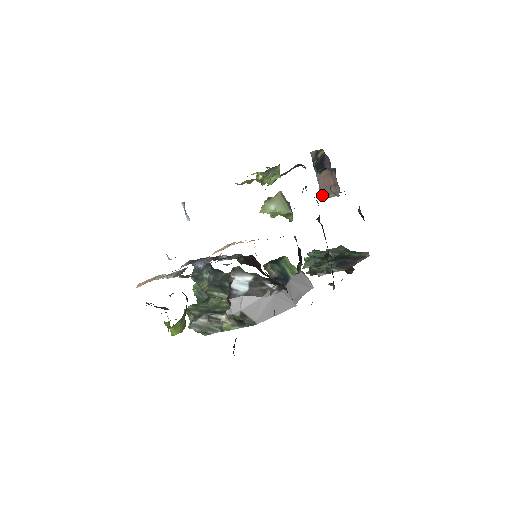
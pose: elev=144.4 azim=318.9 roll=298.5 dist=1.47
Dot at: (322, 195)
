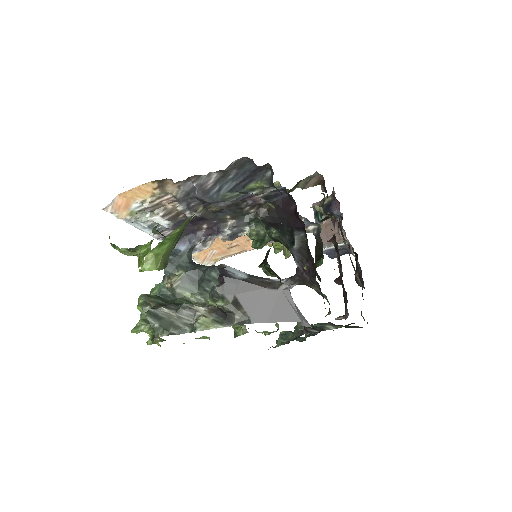
Dot at: occluded
